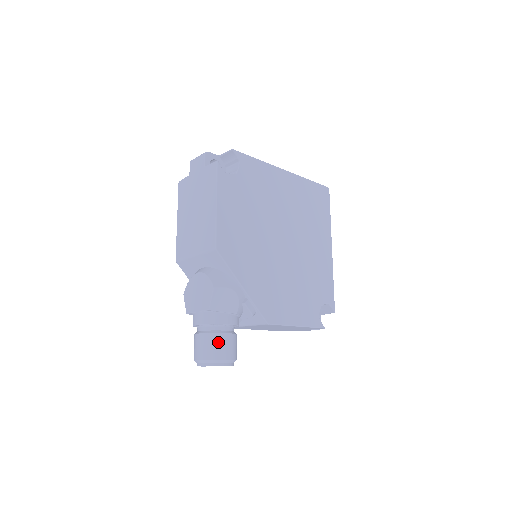
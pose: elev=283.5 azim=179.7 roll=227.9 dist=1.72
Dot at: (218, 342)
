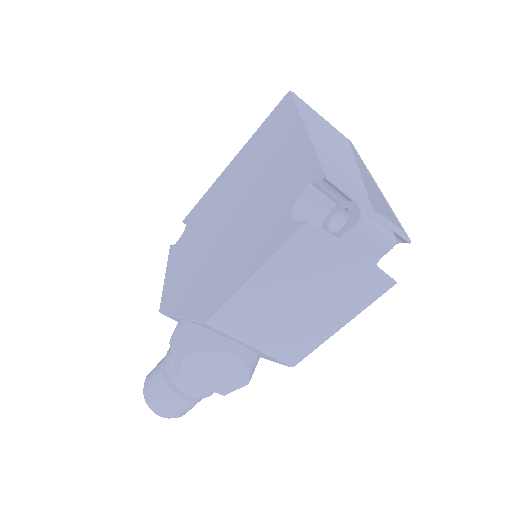
Dot at: occluded
